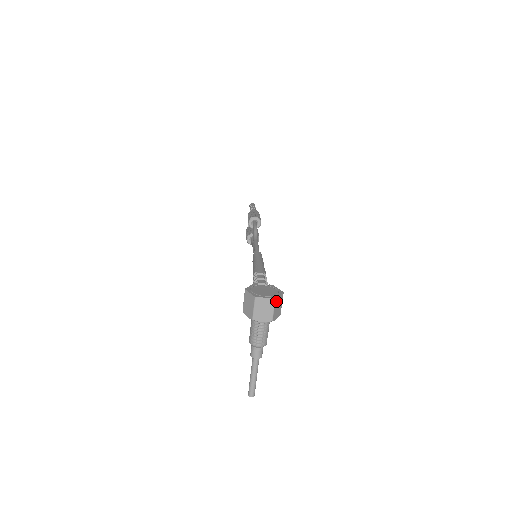
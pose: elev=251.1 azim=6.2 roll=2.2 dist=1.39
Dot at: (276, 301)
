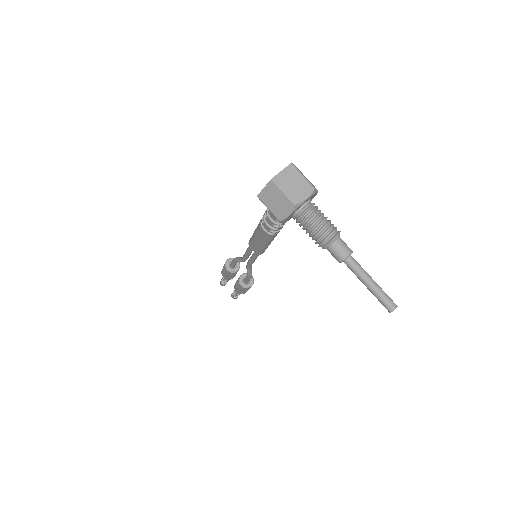
Dot at: (295, 168)
